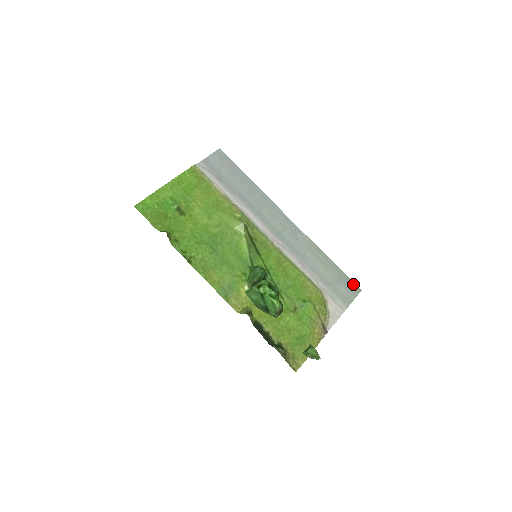
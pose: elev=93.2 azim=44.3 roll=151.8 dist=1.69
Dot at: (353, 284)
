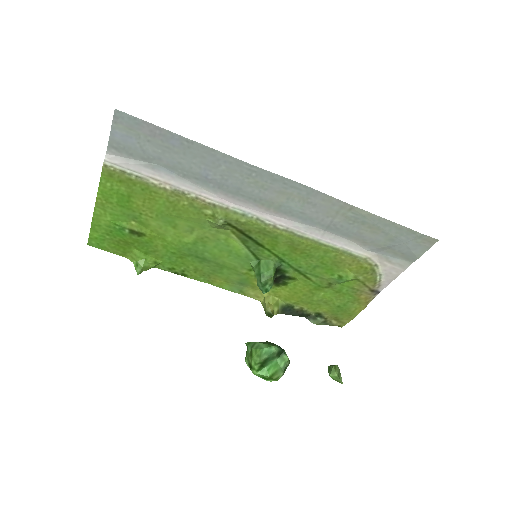
Dot at: (423, 237)
